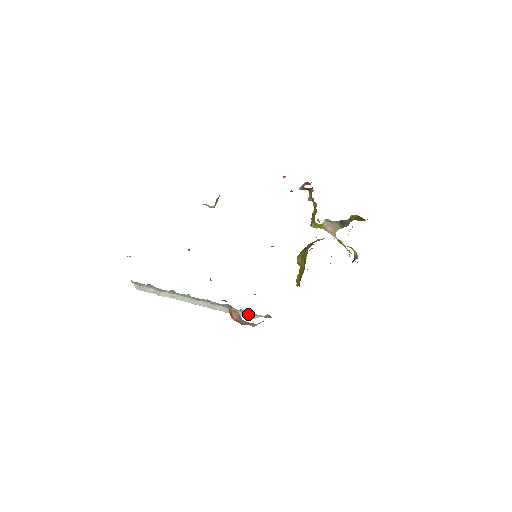
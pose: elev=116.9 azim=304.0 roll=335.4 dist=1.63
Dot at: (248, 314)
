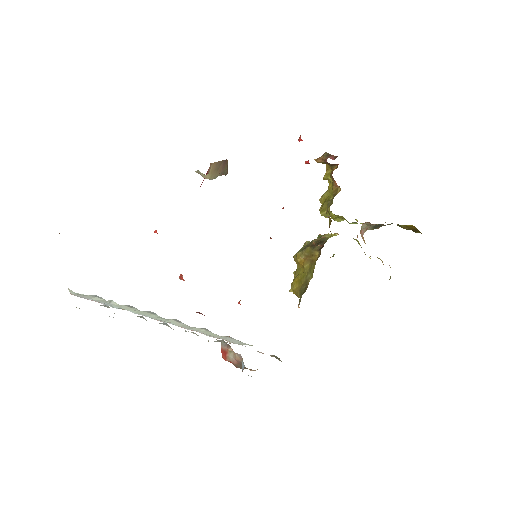
Dot at: (236, 340)
